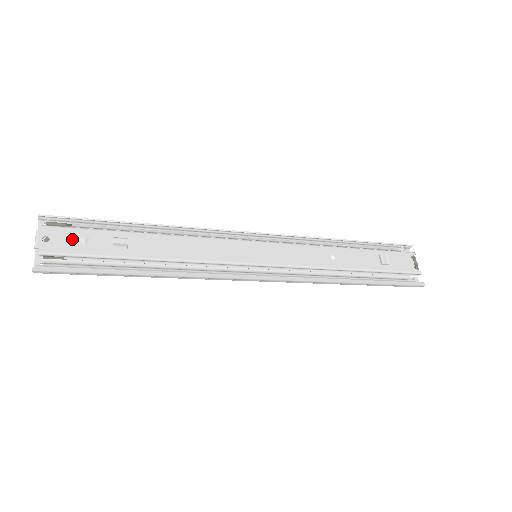
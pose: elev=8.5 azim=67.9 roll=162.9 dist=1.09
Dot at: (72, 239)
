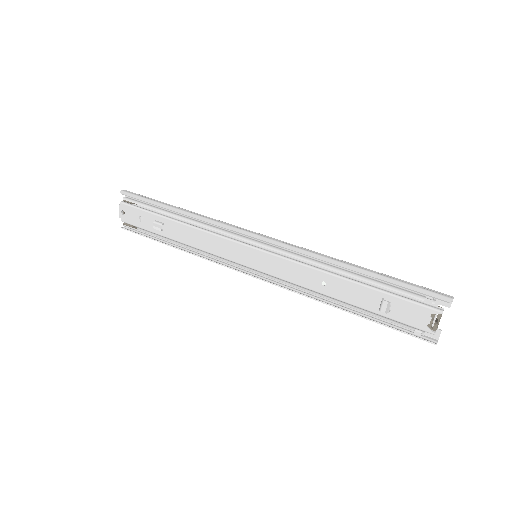
Dot at: (135, 216)
